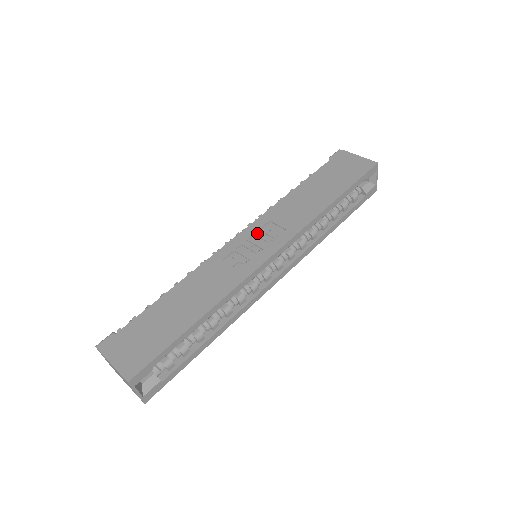
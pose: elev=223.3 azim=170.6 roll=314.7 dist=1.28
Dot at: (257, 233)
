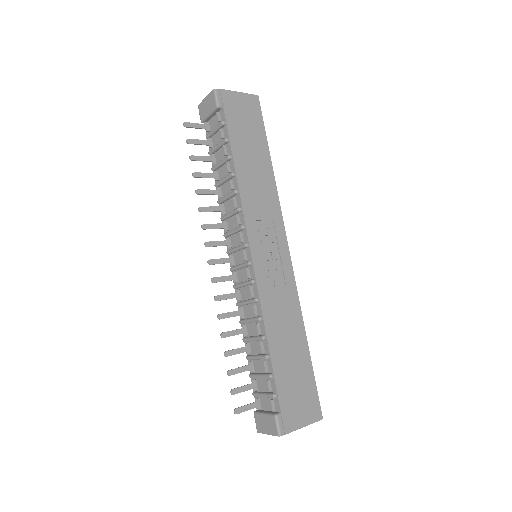
Dot at: (261, 241)
